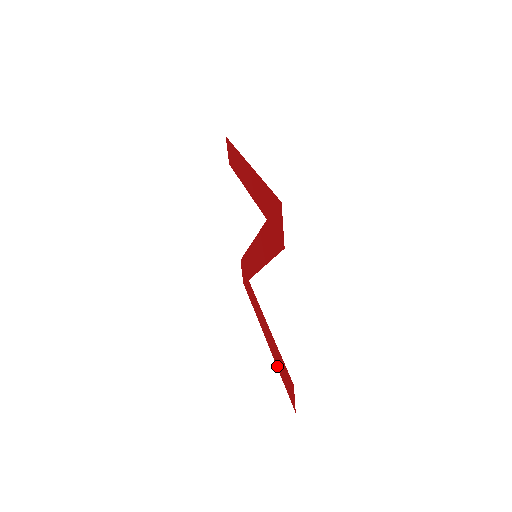
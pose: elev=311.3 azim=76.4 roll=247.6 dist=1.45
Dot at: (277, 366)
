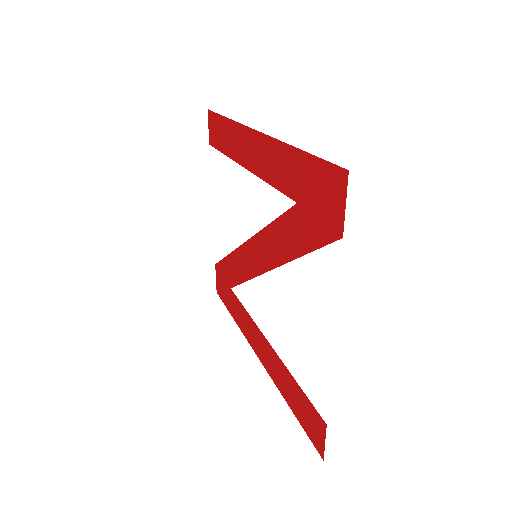
Dot at: (284, 396)
